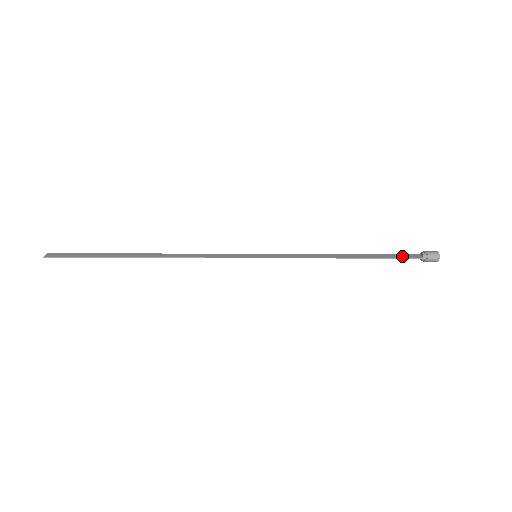
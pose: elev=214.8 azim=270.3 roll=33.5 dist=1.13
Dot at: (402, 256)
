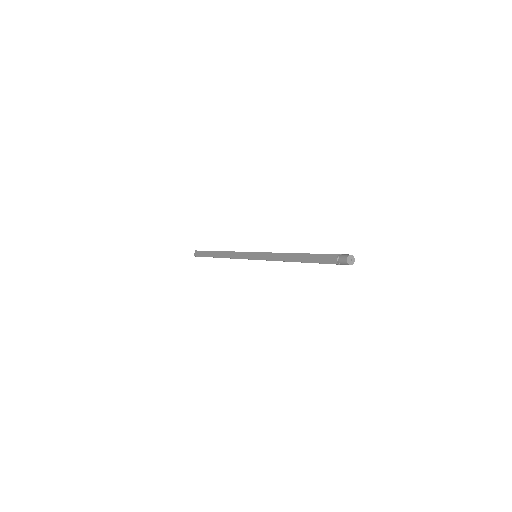
Dot at: (326, 260)
